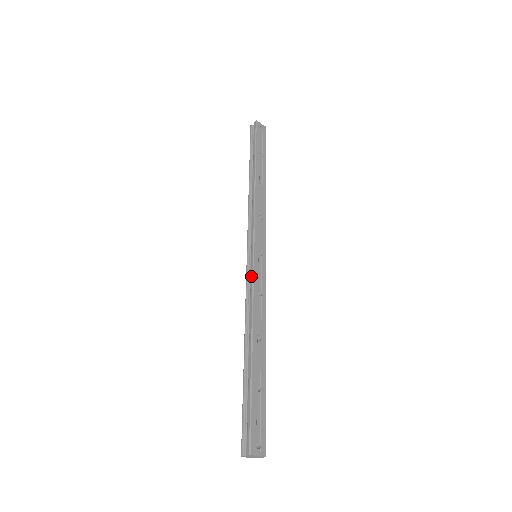
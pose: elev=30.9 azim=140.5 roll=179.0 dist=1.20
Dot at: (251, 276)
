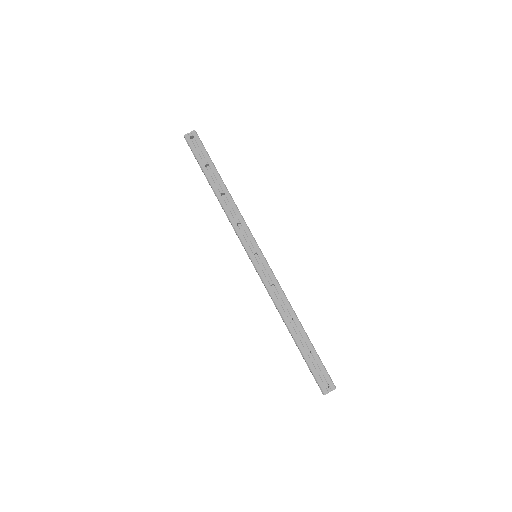
Dot at: (260, 278)
